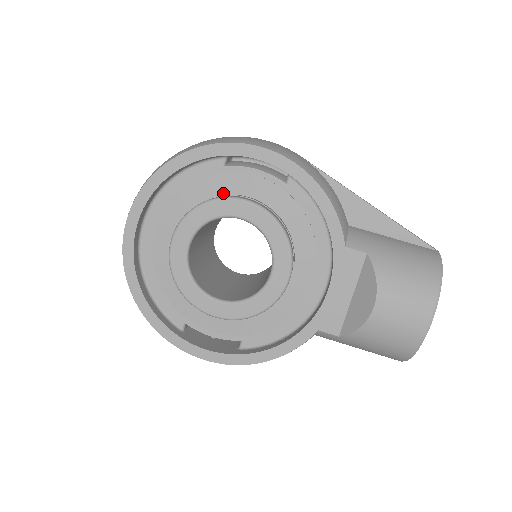
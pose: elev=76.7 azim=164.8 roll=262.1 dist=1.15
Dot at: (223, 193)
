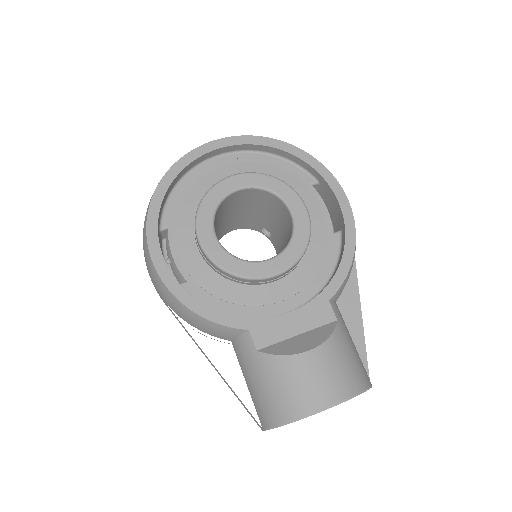
Dot at: occluded
